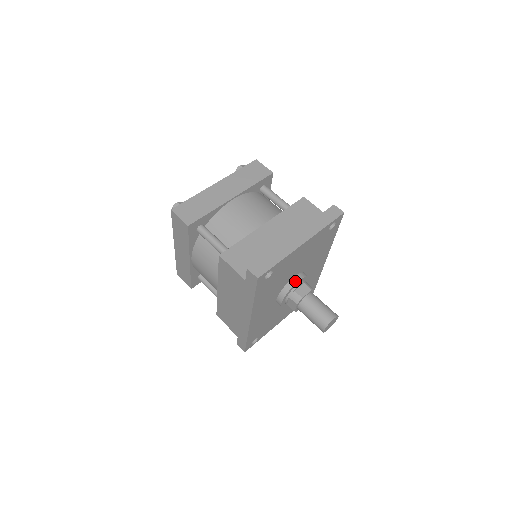
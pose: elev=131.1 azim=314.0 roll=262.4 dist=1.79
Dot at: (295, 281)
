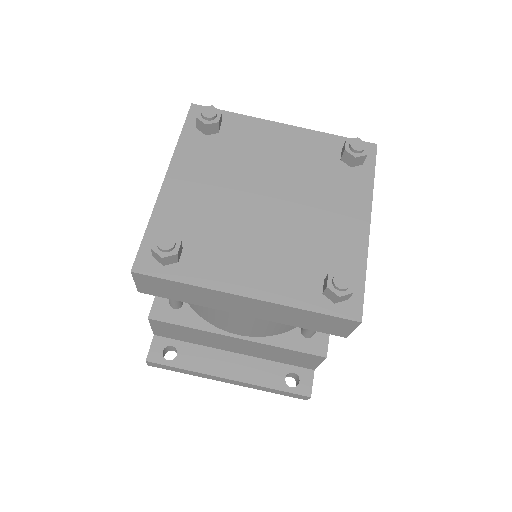
Dot at: occluded
